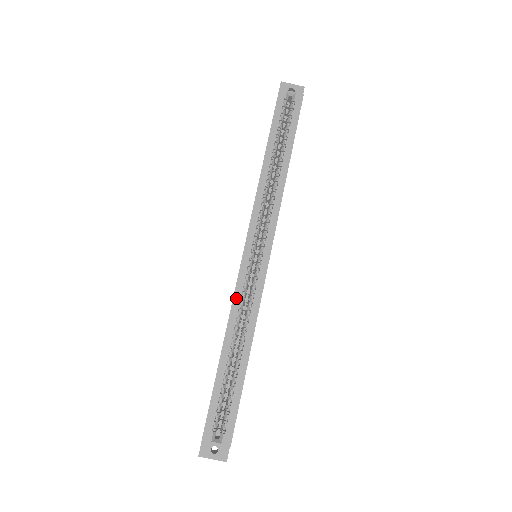
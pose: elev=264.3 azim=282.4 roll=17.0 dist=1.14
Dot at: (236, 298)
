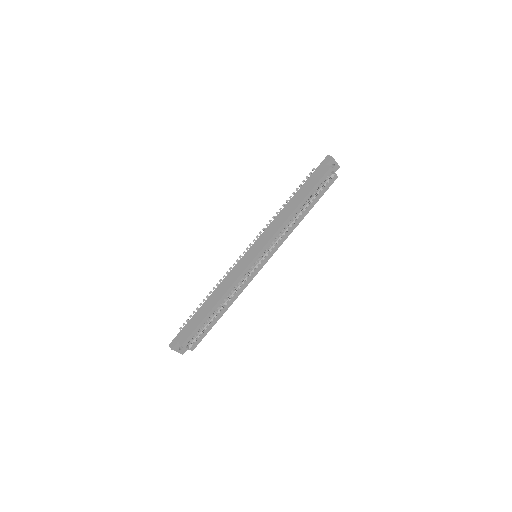
Dot at: (238, 280)
